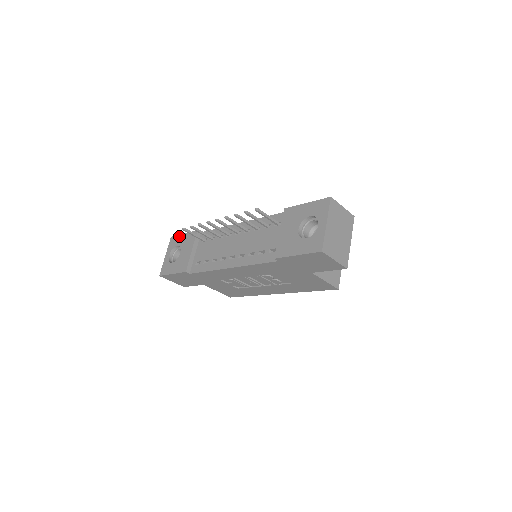
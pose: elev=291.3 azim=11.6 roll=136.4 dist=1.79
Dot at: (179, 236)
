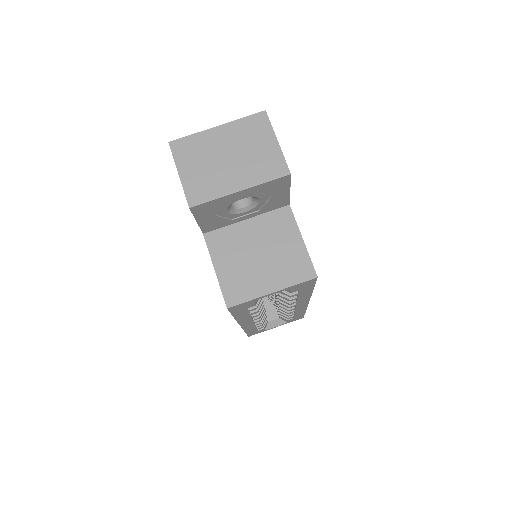
Dot at: occluded
